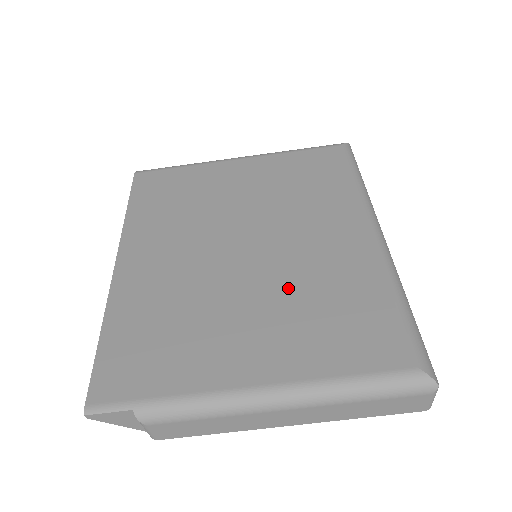
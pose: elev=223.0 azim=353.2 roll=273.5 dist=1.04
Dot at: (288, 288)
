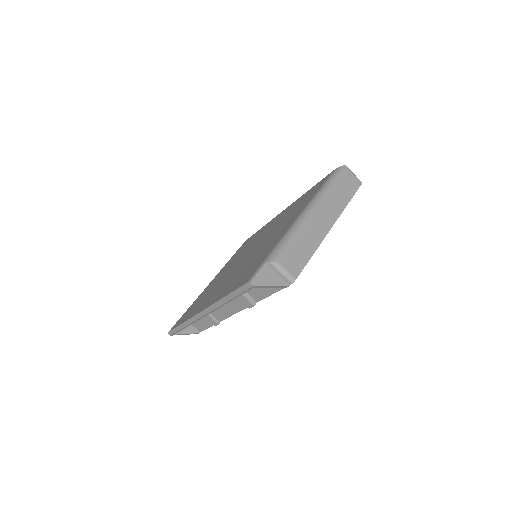
Dot at: occluded
